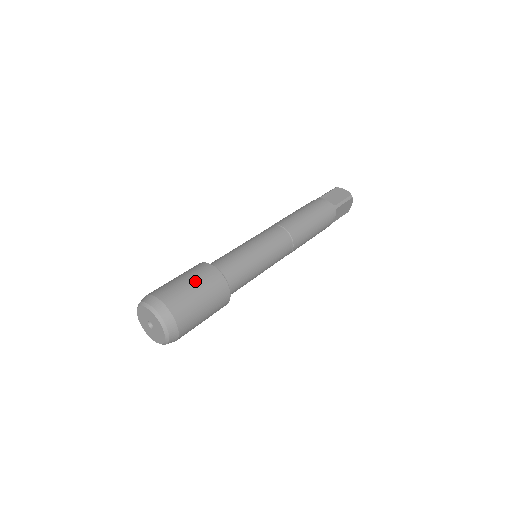
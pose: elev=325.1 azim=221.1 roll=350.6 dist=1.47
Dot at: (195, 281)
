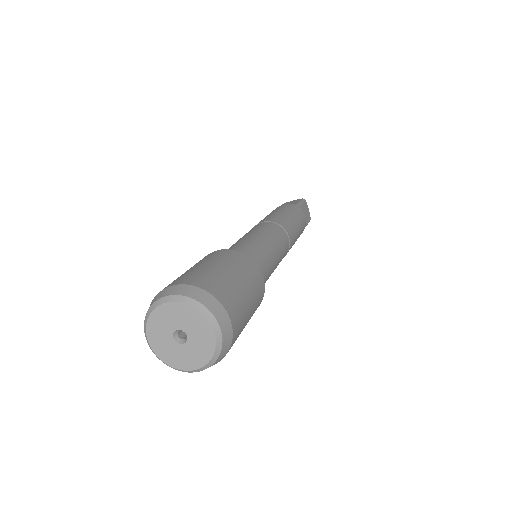
Dot at: (206, 262)
